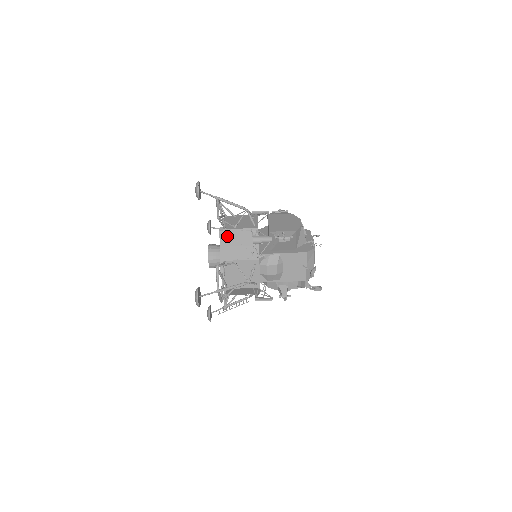
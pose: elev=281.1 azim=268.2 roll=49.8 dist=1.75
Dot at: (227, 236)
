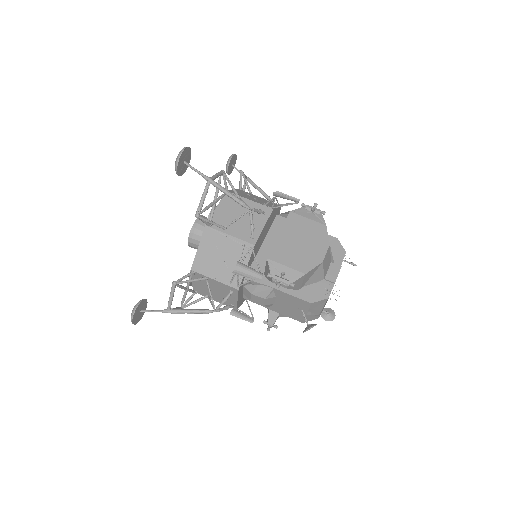
Dot at: (208, 238)
